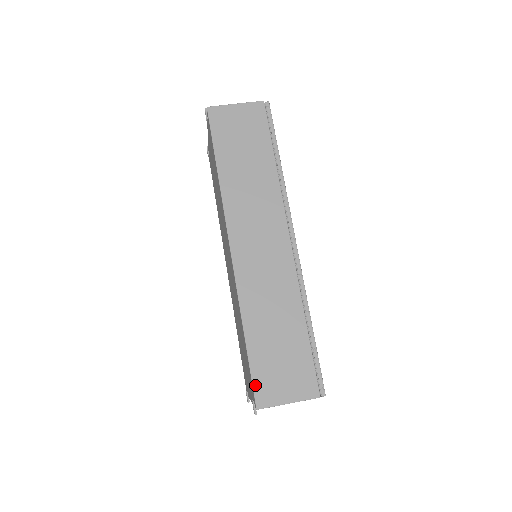
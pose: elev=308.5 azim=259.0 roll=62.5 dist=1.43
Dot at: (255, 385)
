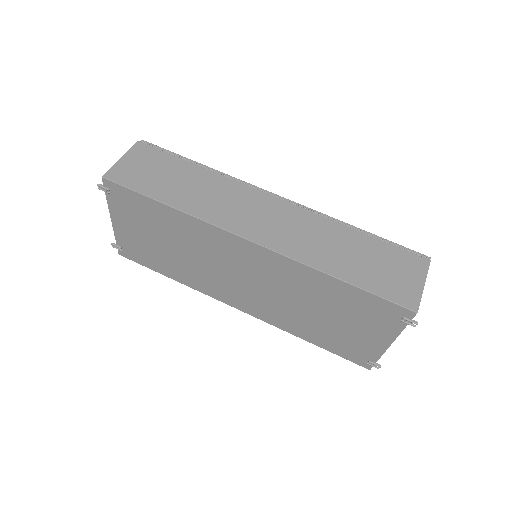
Dot at: (393, 300)
